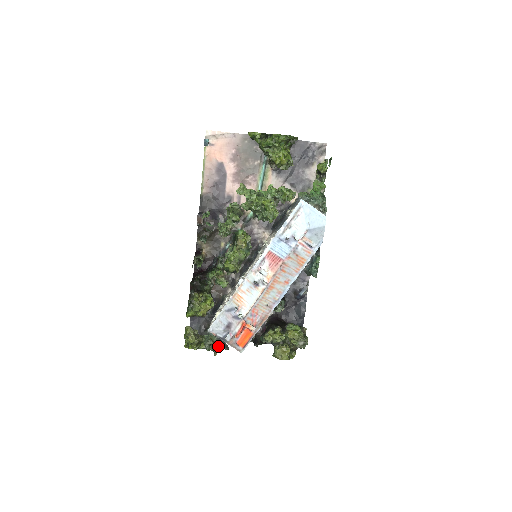
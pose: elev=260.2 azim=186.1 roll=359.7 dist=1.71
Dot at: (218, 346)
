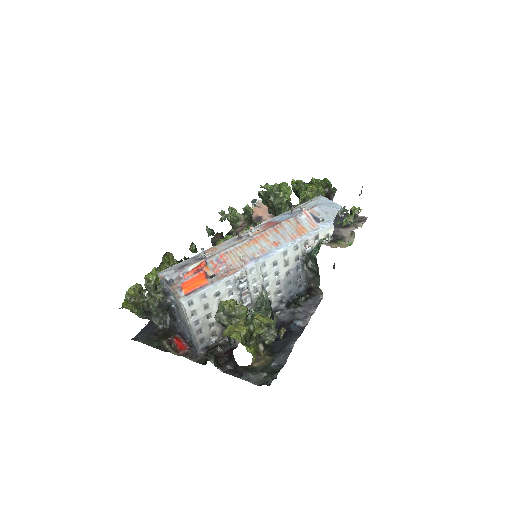
Dot at: (157, 294)
